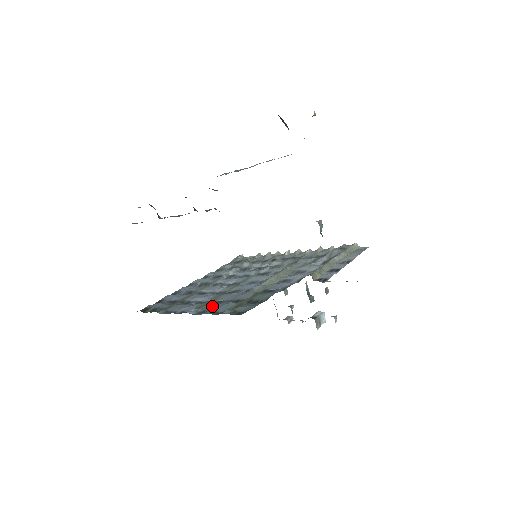
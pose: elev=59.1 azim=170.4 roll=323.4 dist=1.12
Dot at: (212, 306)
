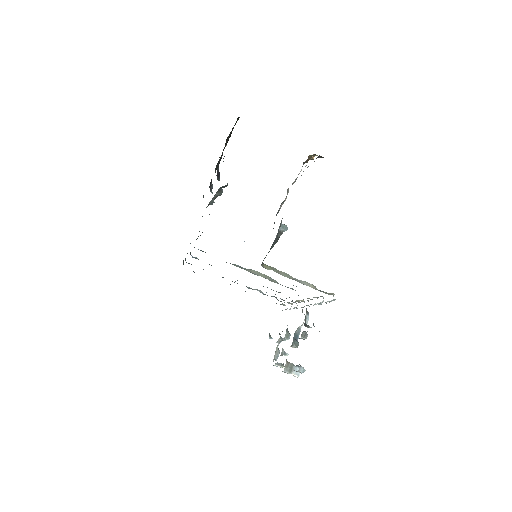
Dot at: occluded
